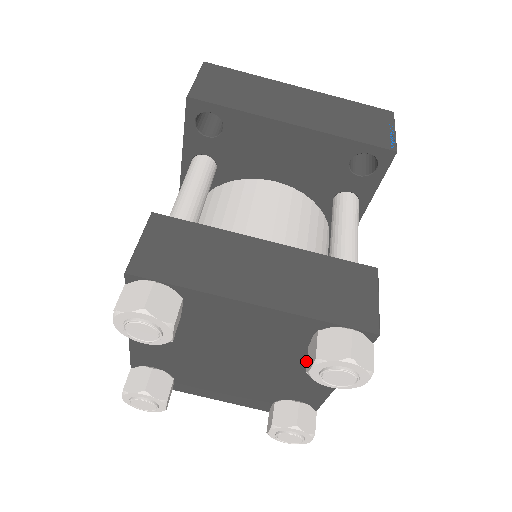
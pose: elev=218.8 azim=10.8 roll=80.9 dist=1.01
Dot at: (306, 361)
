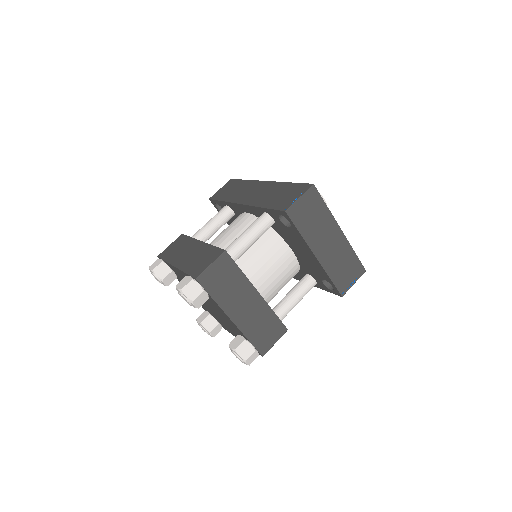
Dot at: (233, 330)
